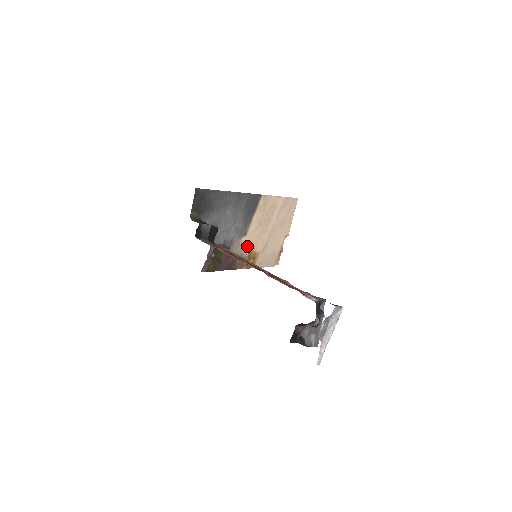
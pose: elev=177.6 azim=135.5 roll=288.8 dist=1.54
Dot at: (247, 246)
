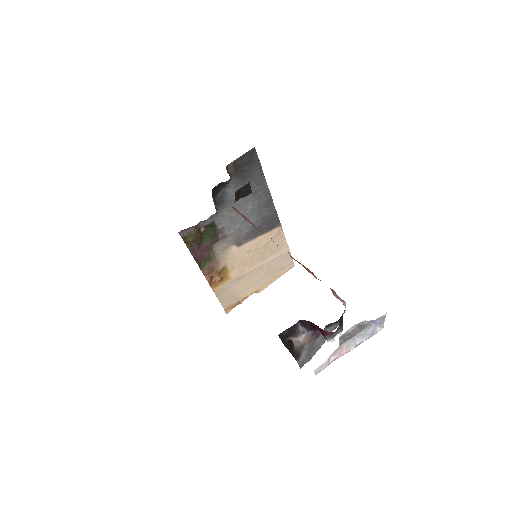
Dot at: (229, 259)
